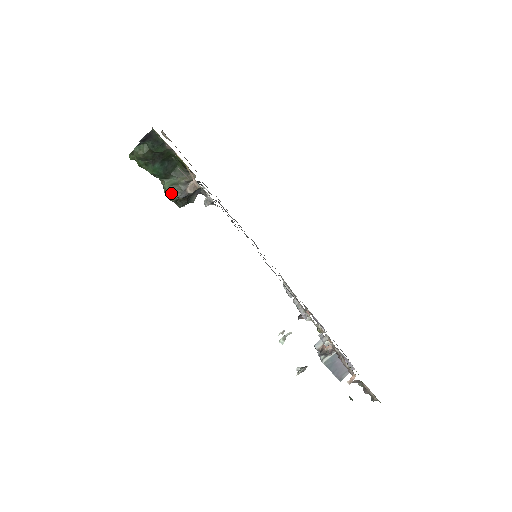
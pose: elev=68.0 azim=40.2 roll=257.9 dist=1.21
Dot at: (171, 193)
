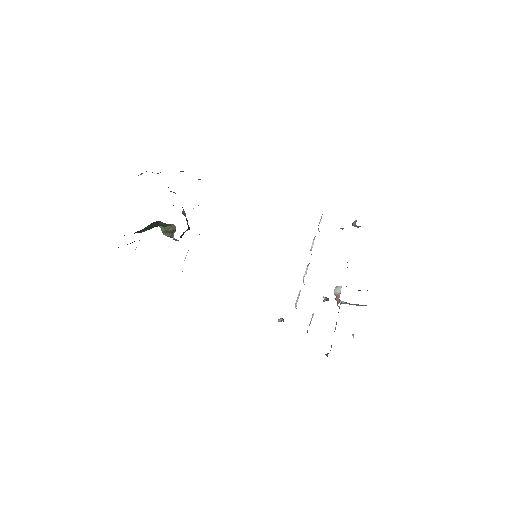
Dot at: (167, 235)
